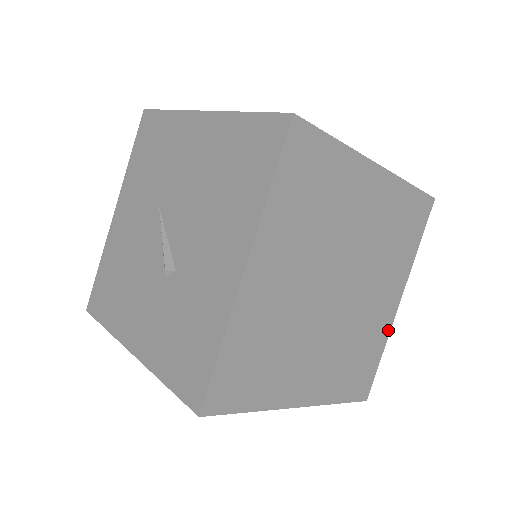
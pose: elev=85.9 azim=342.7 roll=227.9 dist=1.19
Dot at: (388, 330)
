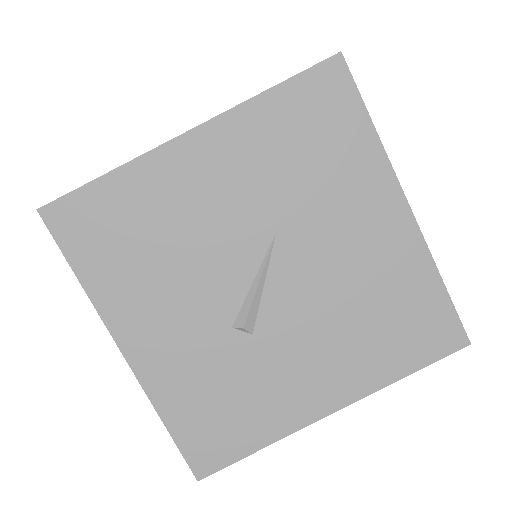
Dot at: occluded
